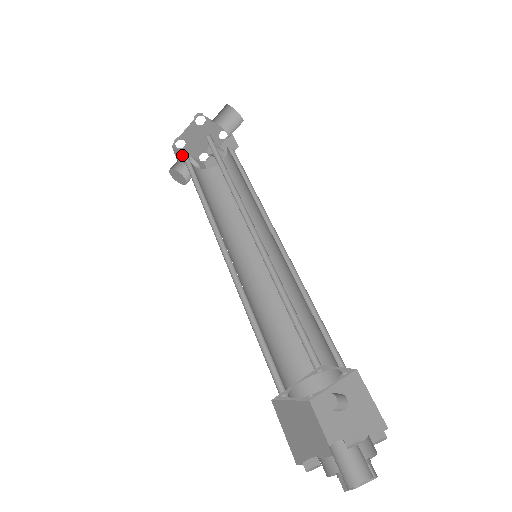
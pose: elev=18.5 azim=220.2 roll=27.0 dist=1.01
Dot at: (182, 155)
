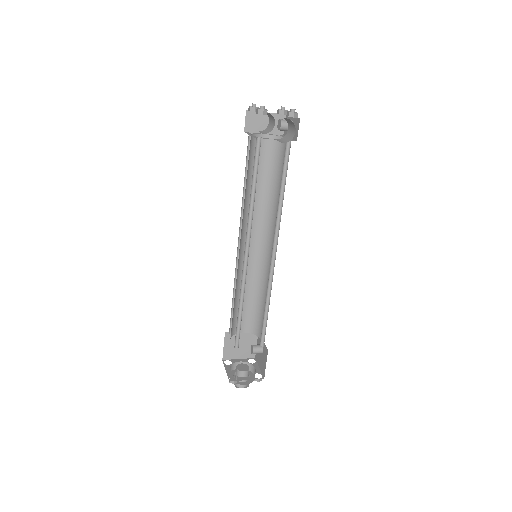
Dot at: occluded
